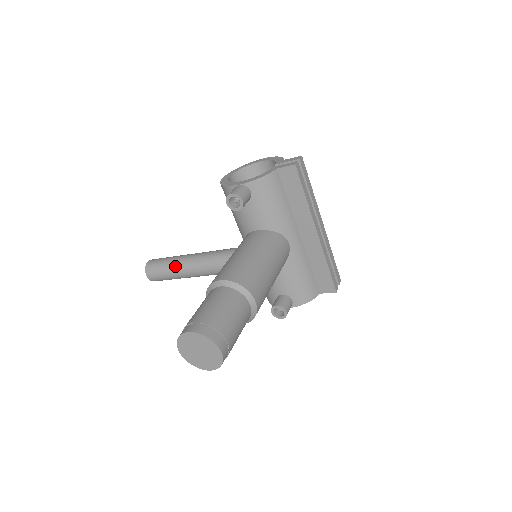
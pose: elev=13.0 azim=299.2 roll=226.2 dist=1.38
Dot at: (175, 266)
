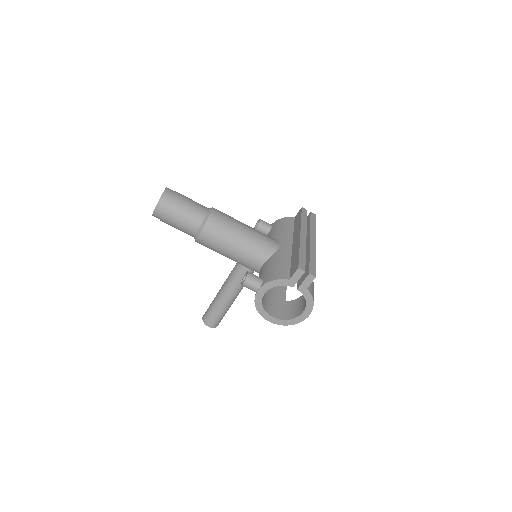
Dot at: occluded
